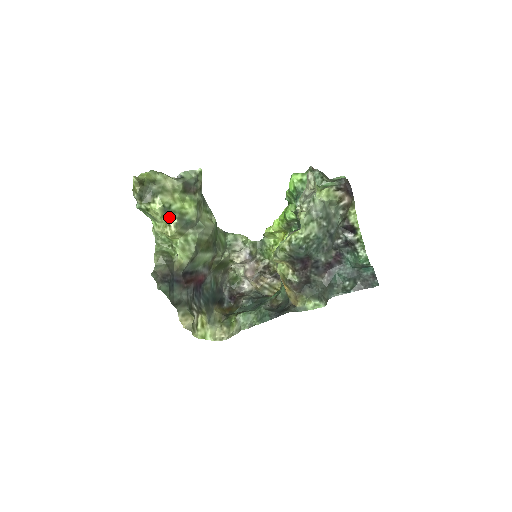
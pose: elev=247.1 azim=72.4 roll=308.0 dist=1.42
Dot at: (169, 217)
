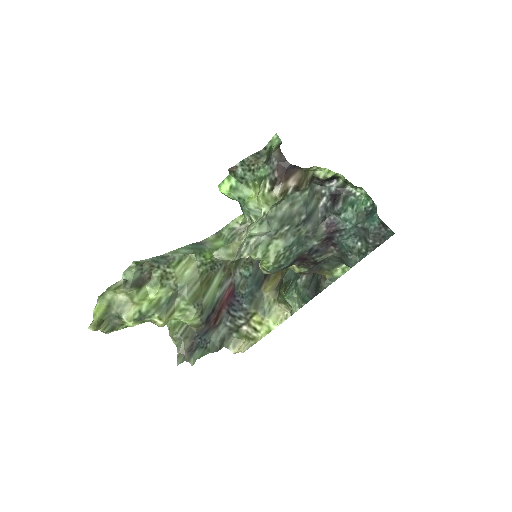
Dot at: (148, 317)
